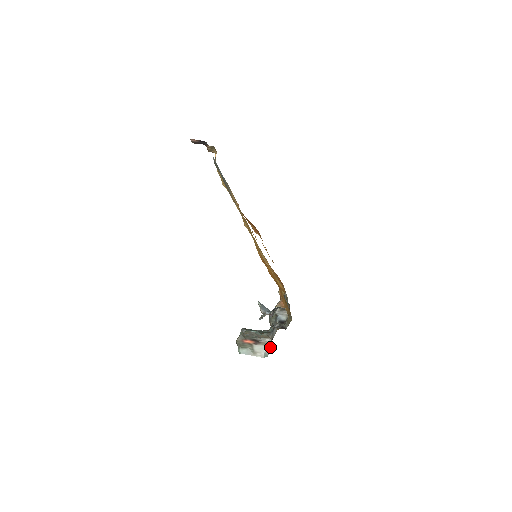
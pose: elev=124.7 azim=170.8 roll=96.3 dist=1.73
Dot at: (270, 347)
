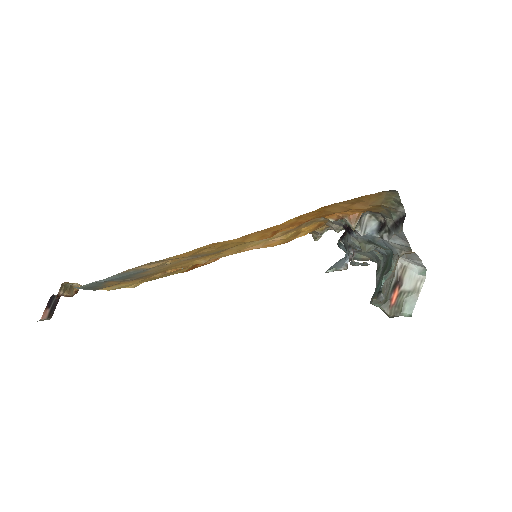
Dot at: (414, 261)
